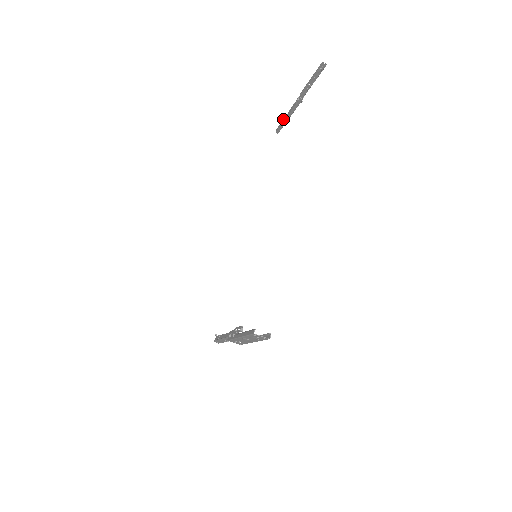
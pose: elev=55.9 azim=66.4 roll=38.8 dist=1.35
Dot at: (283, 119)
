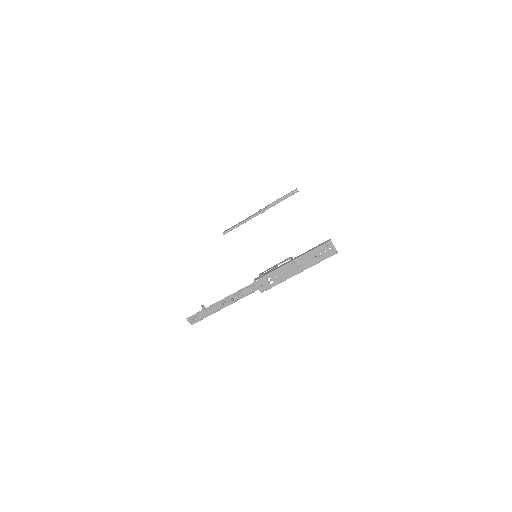
Dot at: (236, 224)
